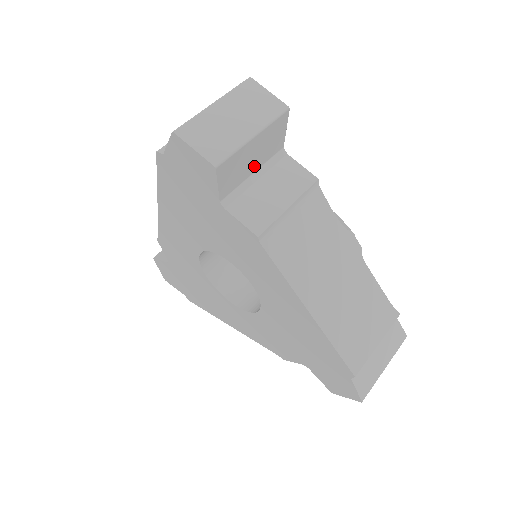
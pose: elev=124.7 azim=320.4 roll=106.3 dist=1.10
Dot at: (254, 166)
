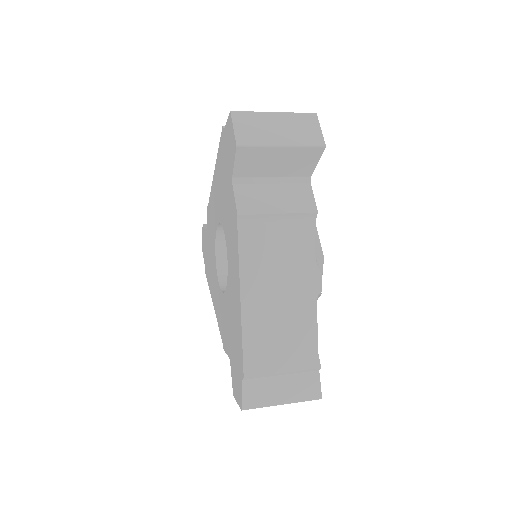
Dot at: (275, 172)
